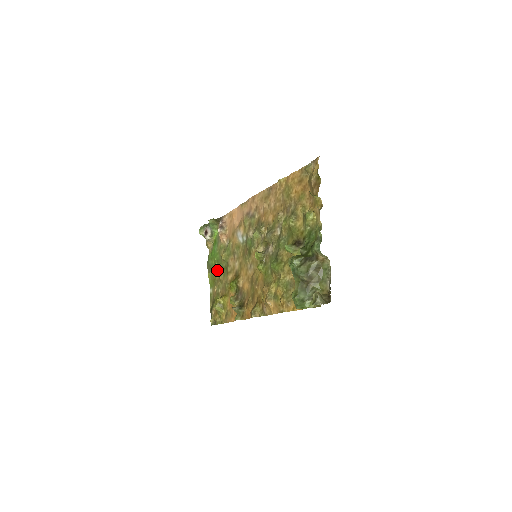
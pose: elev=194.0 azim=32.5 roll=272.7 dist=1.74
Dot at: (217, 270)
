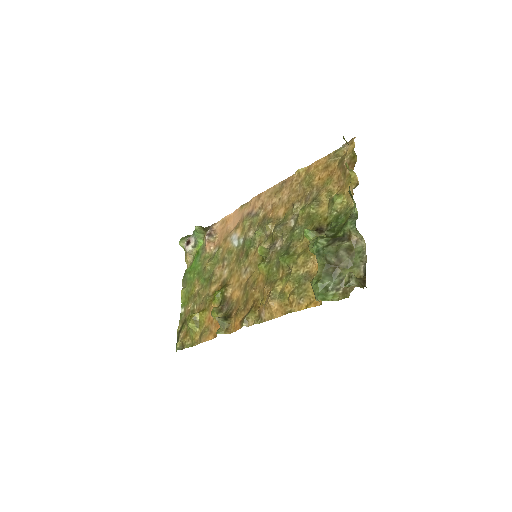
Dot at: (196, 283)
